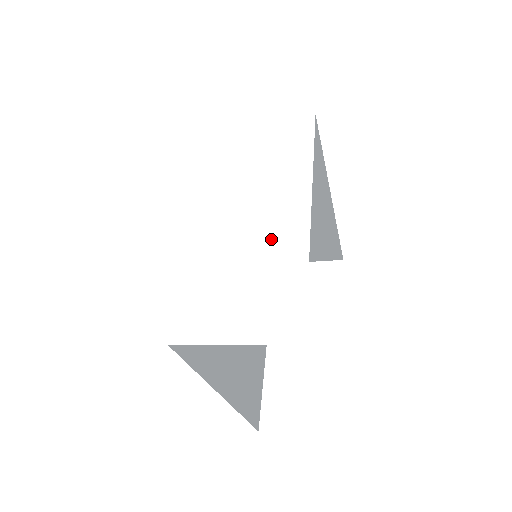
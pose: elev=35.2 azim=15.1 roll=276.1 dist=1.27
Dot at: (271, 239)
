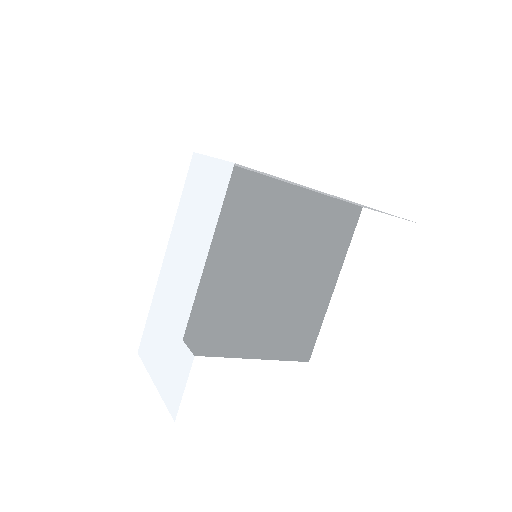
Dot at: (178, 304)
